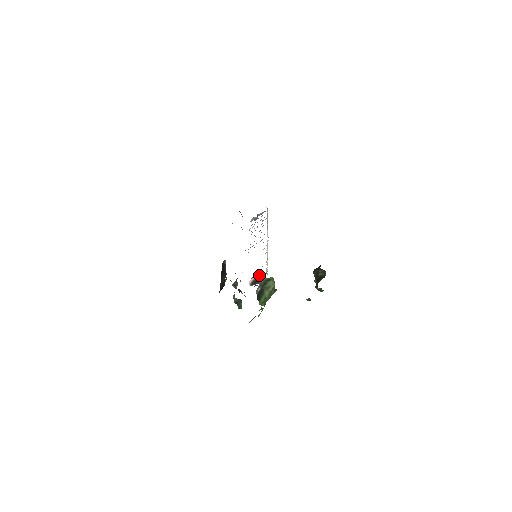
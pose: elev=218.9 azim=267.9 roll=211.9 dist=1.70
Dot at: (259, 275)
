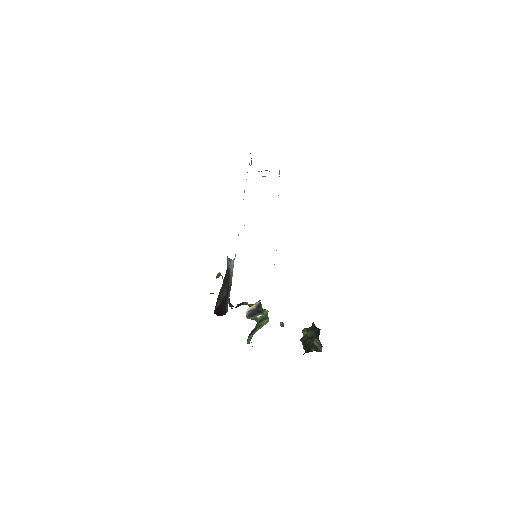
Dot at: (258, 305)
